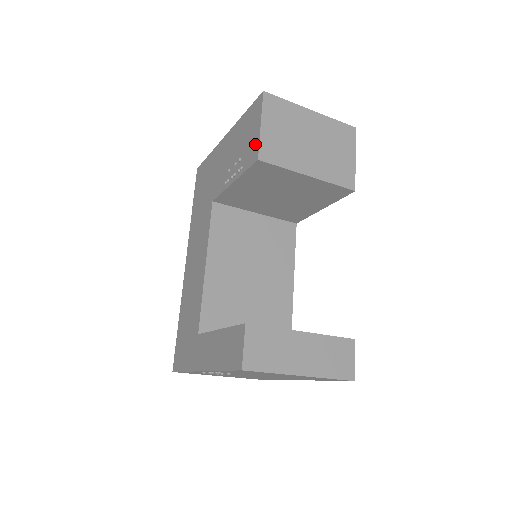
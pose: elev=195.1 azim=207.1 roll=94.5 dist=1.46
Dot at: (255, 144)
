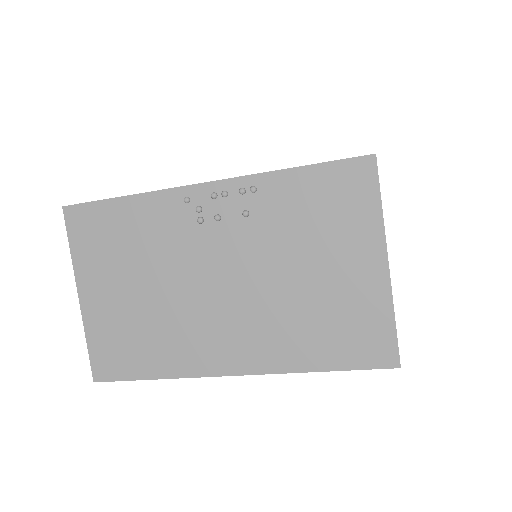
Dot at: occluded
